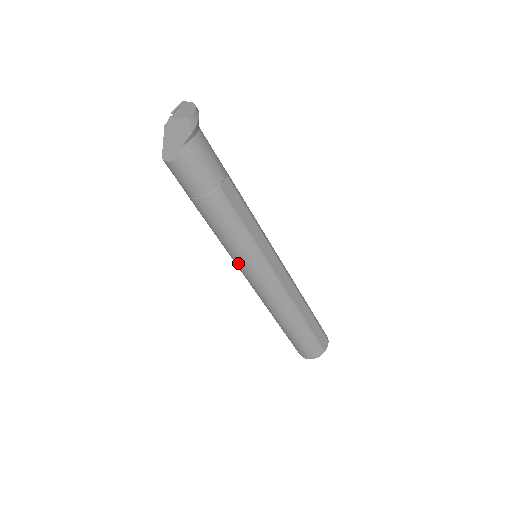
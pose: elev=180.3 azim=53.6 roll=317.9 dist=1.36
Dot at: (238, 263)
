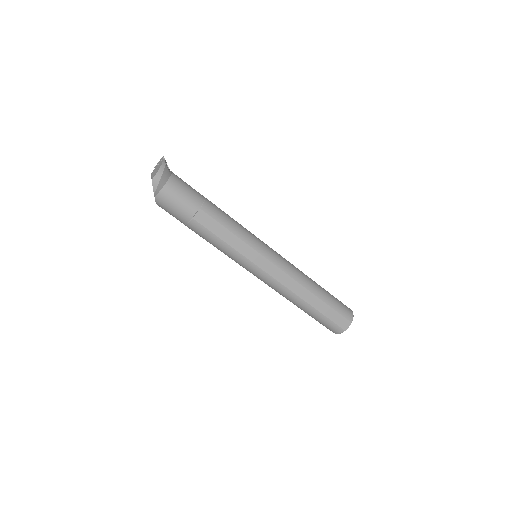
Dot at: occluded
